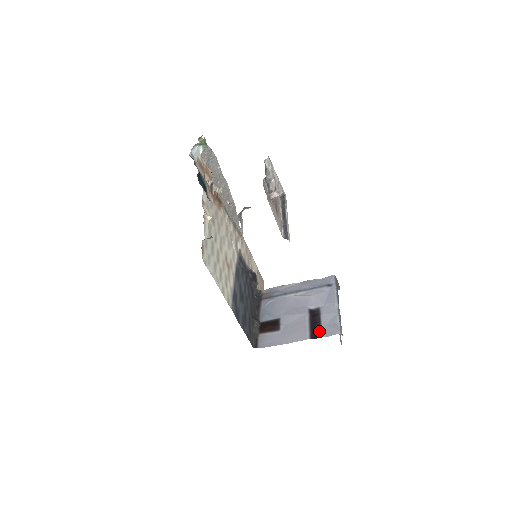
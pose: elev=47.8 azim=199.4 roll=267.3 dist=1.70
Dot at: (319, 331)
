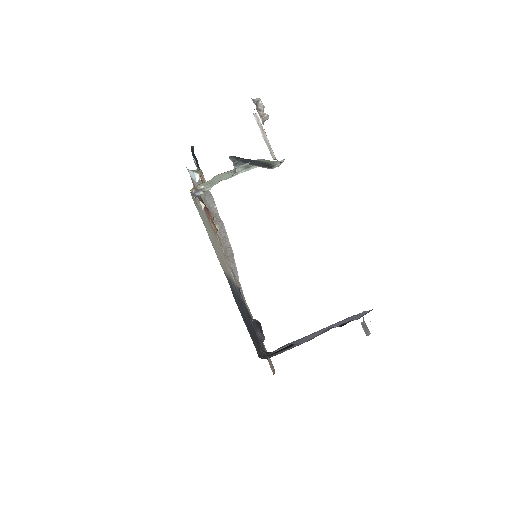
Dot at: occluded
